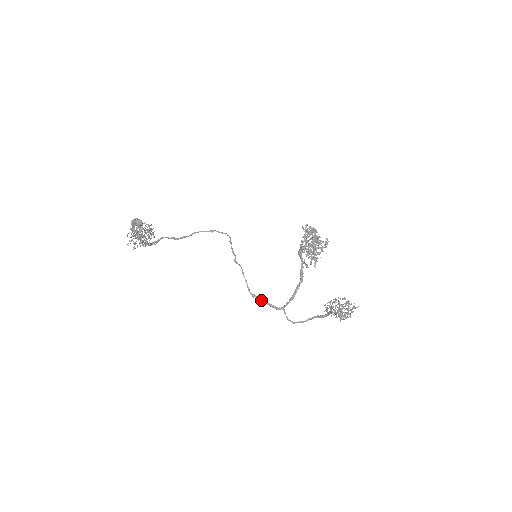
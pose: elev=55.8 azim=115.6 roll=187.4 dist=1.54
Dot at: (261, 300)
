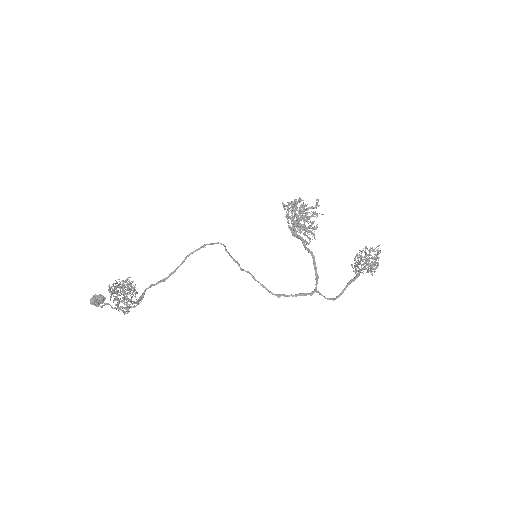
Dot at: (289, 295)
